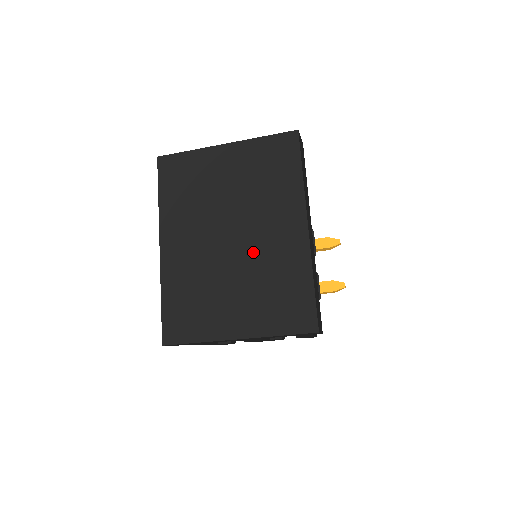
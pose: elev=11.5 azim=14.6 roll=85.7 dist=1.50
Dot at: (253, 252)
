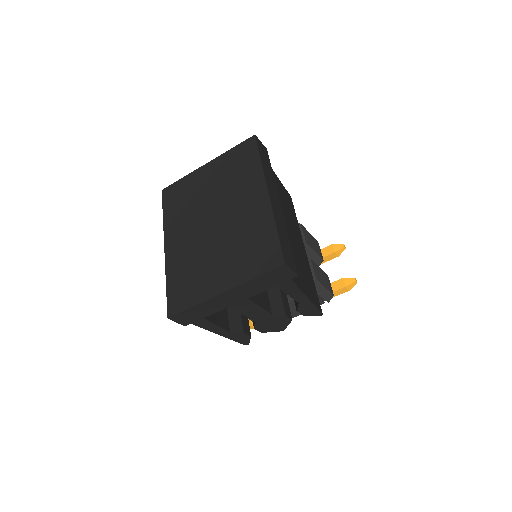
Dot at: (230, 225)
